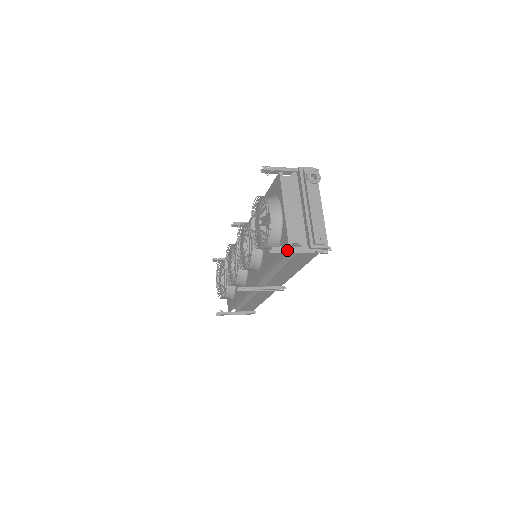
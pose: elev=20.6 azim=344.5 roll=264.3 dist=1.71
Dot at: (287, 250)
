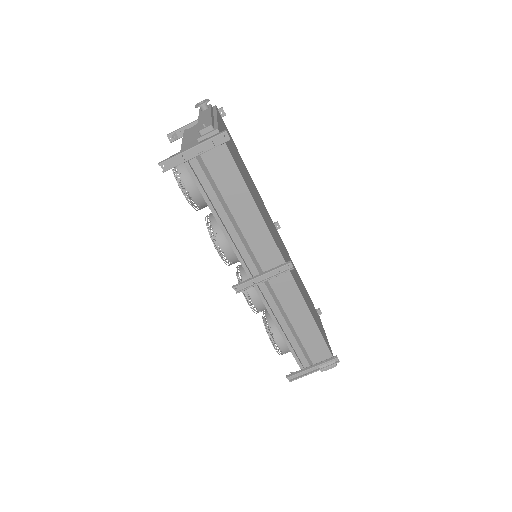
Dot at: (174, 156)
